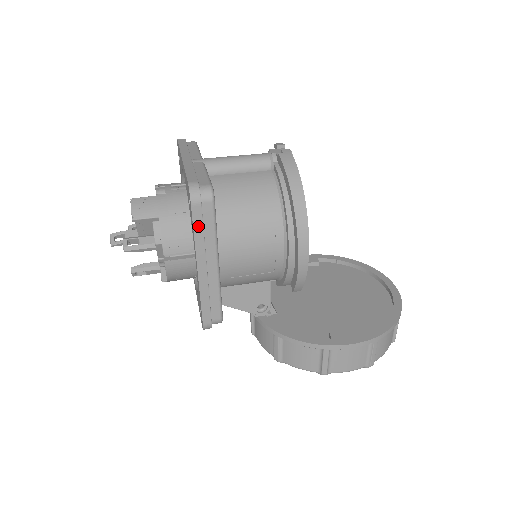
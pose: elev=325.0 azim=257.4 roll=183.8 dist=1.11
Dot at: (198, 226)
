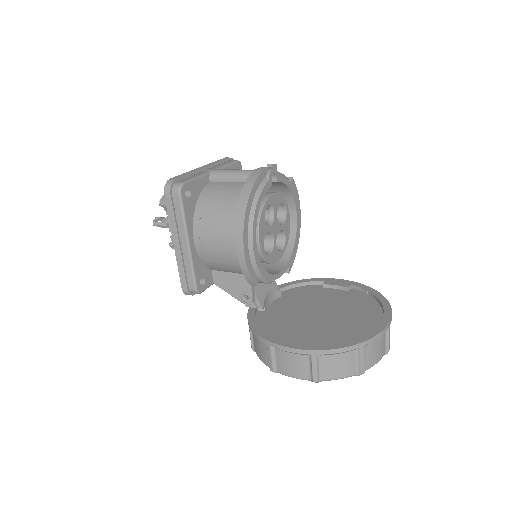
Dot at: (170, 210)
